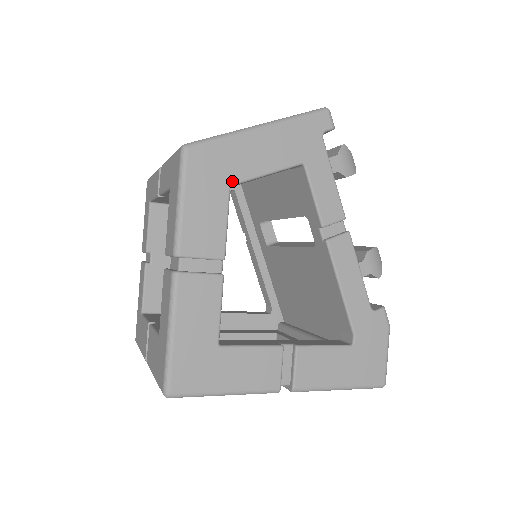
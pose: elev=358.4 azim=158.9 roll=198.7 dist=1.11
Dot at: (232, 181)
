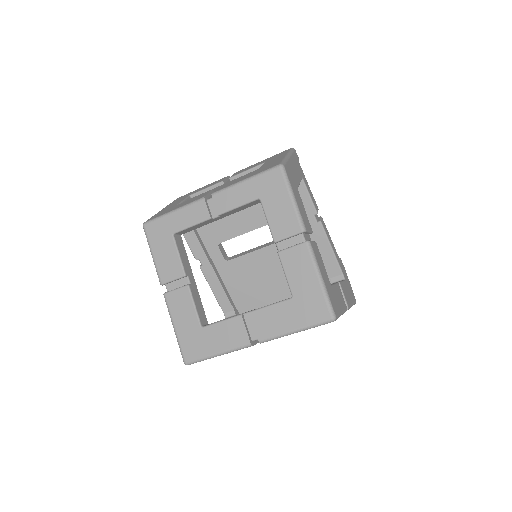
Dot at: (297, 186)
